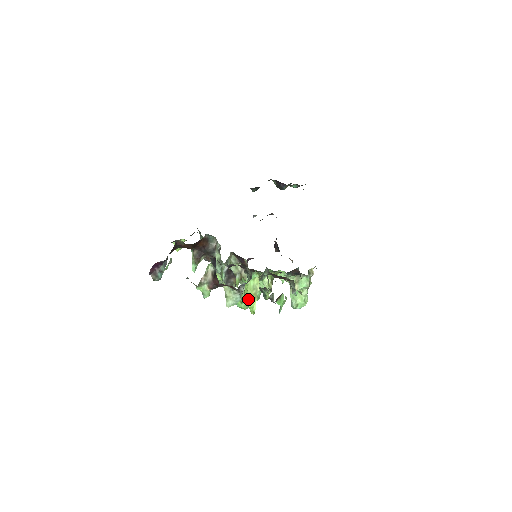
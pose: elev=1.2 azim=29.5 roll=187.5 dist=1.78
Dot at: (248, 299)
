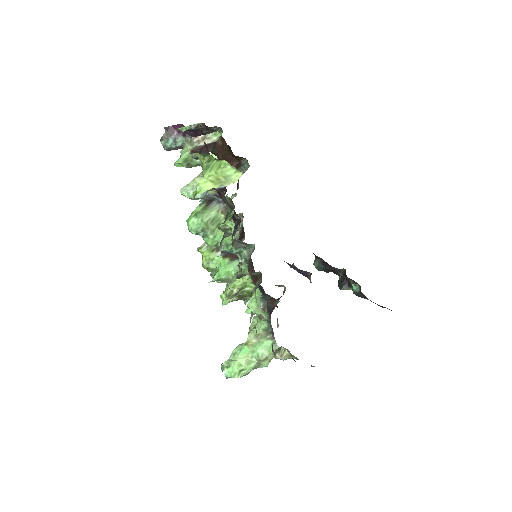
Dot at: (208, 173)
